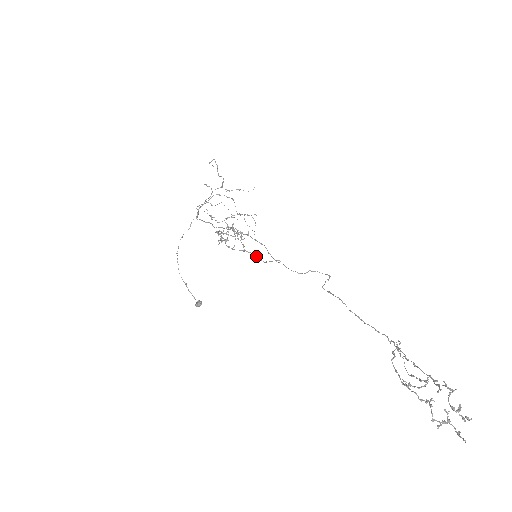
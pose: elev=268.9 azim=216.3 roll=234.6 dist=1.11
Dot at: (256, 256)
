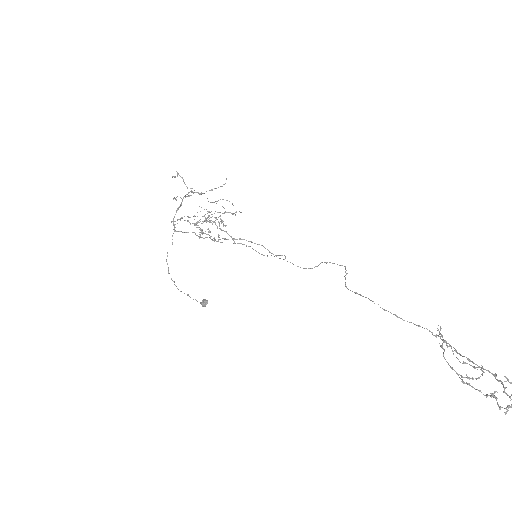
Dot at: occluded
